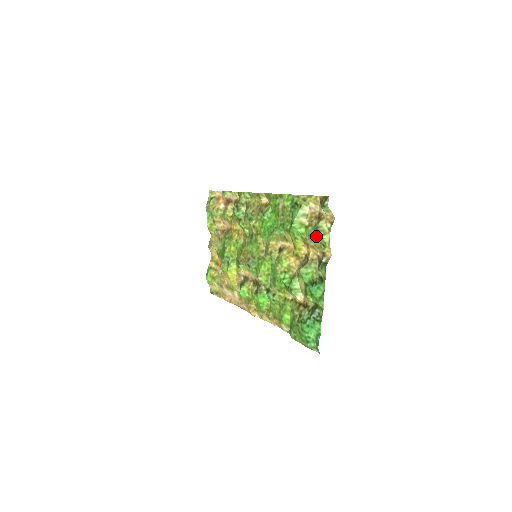
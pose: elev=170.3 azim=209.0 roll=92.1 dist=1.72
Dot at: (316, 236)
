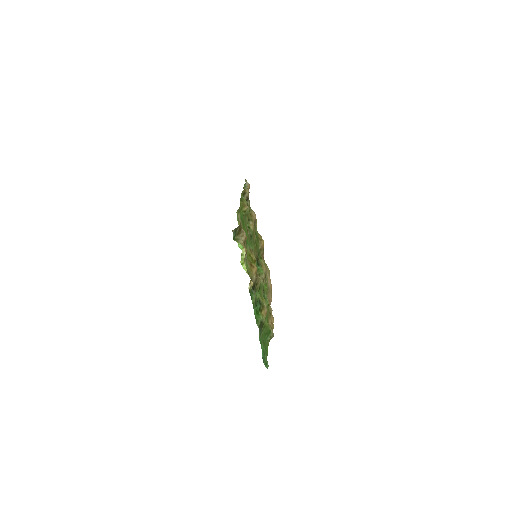
Dot at: occluded
